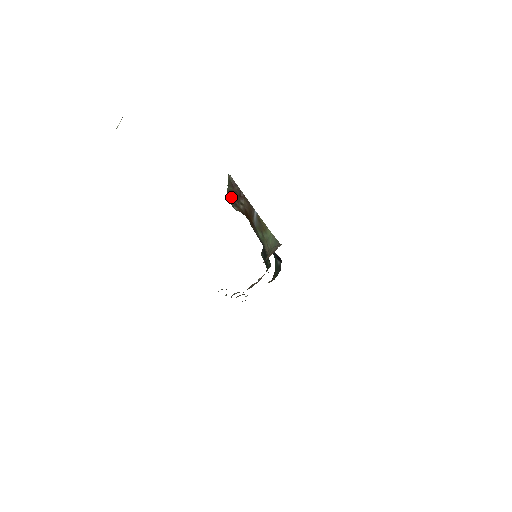
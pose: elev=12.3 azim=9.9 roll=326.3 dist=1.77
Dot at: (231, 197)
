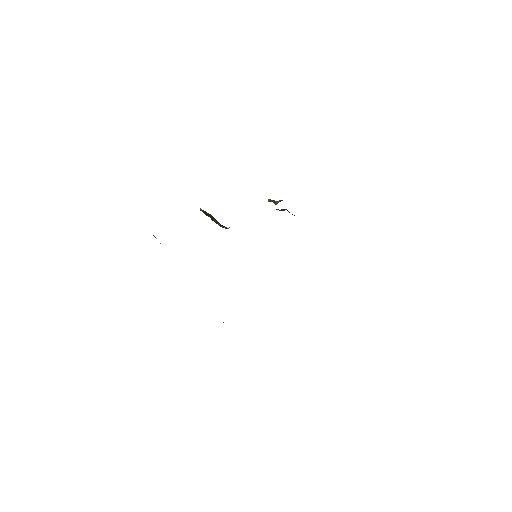
Dot at: occluded
